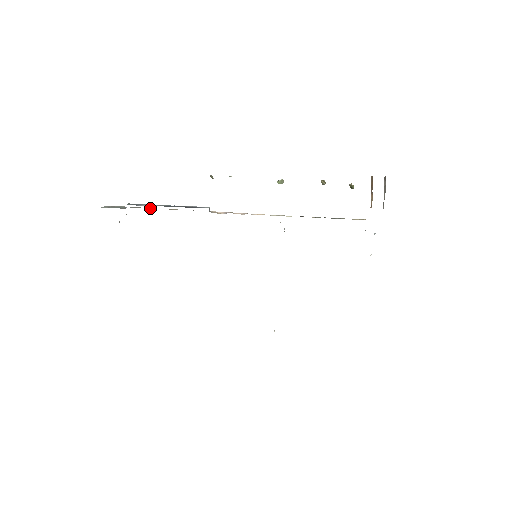
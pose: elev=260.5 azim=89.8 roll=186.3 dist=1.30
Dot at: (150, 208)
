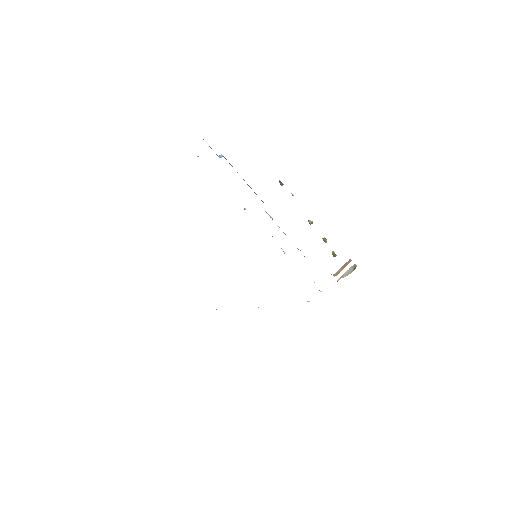
Dot at: occluded
